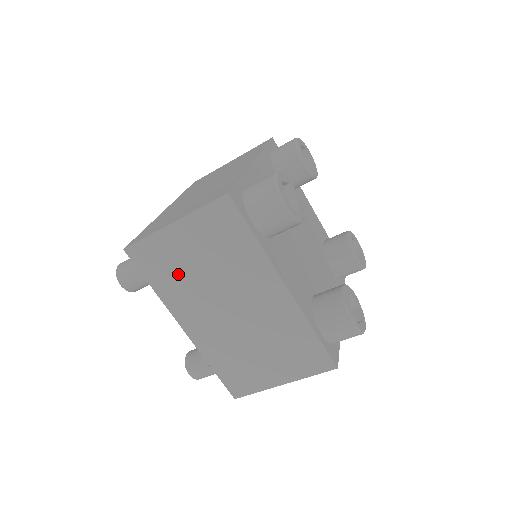
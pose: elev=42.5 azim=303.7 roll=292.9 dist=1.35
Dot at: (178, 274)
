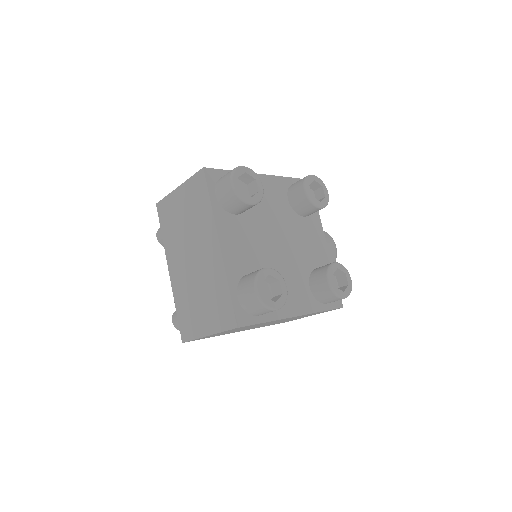
Dot at: (174, 226)
